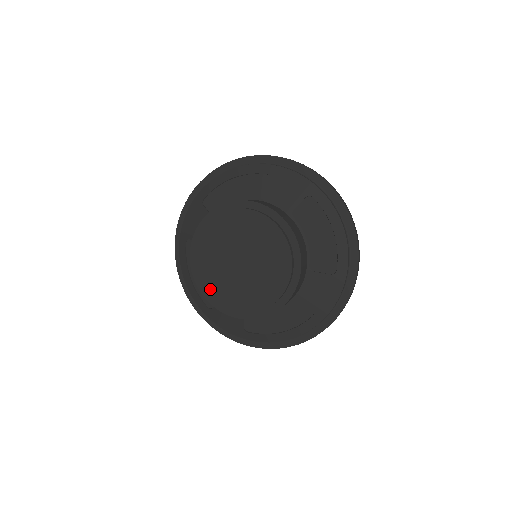
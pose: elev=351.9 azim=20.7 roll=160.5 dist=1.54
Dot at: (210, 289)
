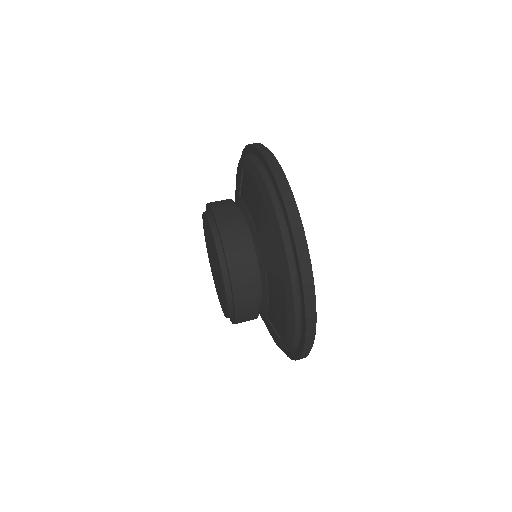
Dot at: (207, 250)
